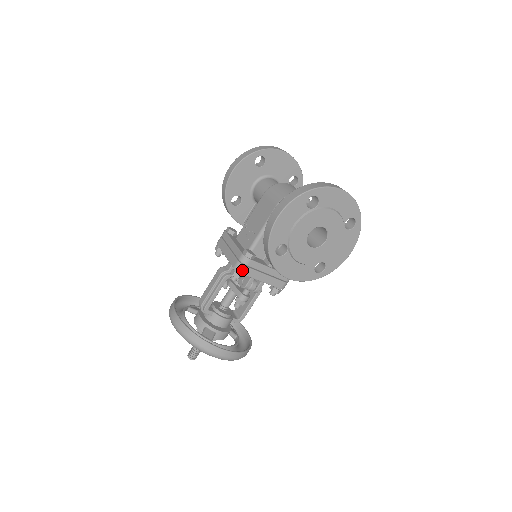
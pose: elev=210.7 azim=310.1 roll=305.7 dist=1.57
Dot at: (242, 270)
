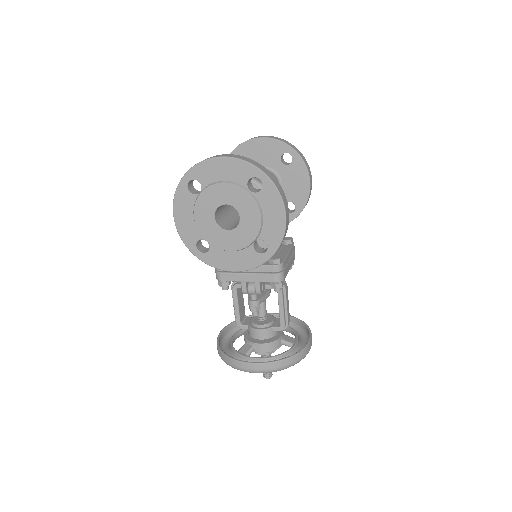
Dot at: (219, 277)
